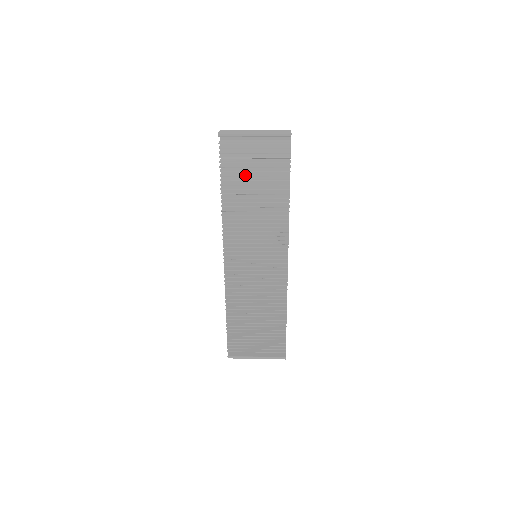
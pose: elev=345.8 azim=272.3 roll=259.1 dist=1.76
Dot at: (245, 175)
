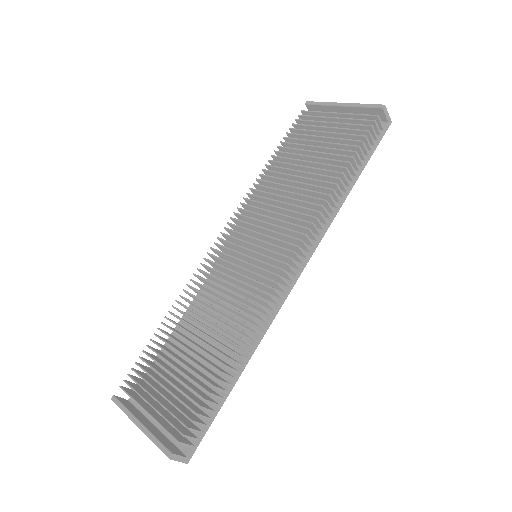
Dot at: (306, 145)
